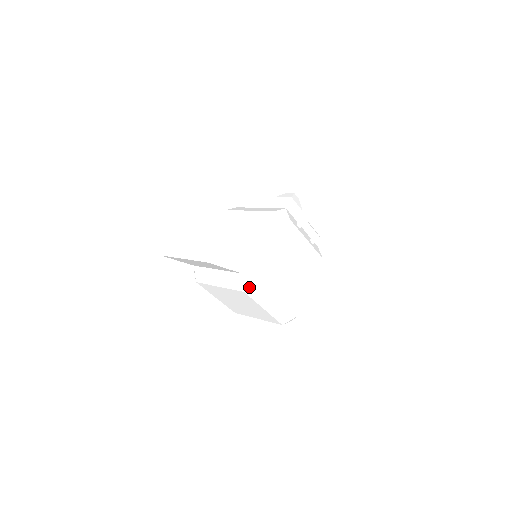
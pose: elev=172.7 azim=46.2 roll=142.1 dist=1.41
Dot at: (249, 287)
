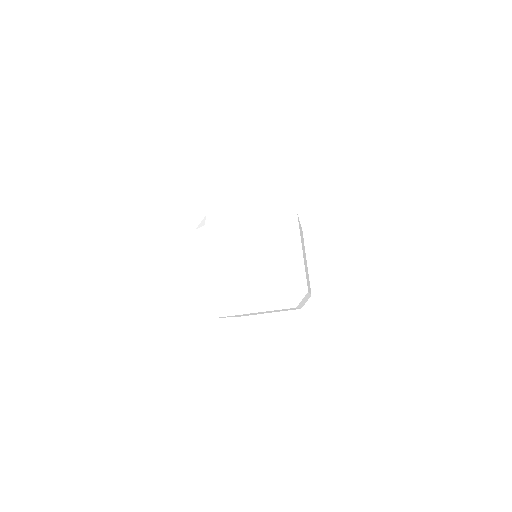
Dot at: (287, 212)
